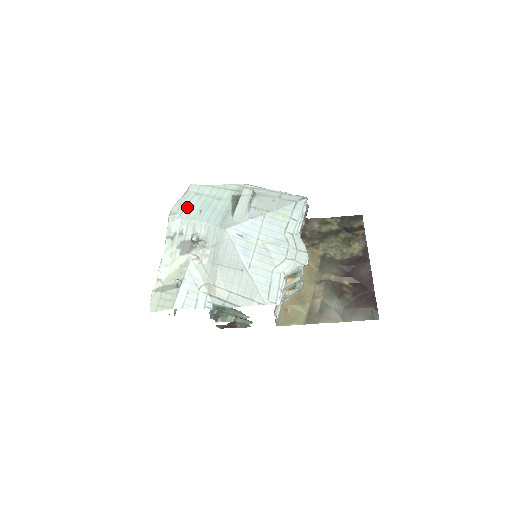
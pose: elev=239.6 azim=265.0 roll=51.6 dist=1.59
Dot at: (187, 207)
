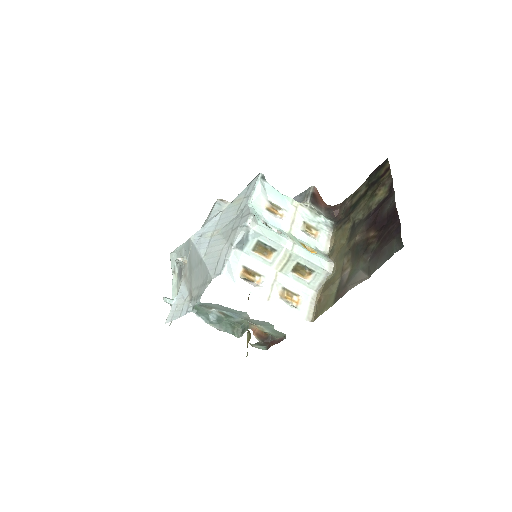
Dot at: occluded
